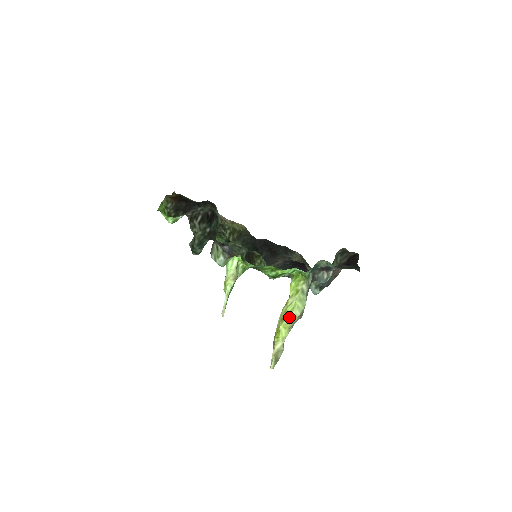
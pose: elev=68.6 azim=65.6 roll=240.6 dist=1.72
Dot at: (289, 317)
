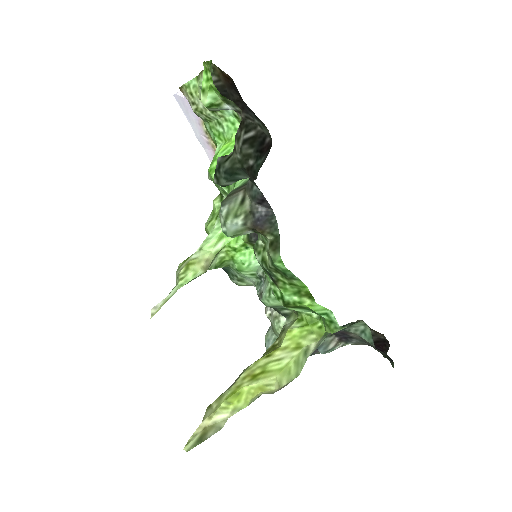
Dot at: (268, 380)
